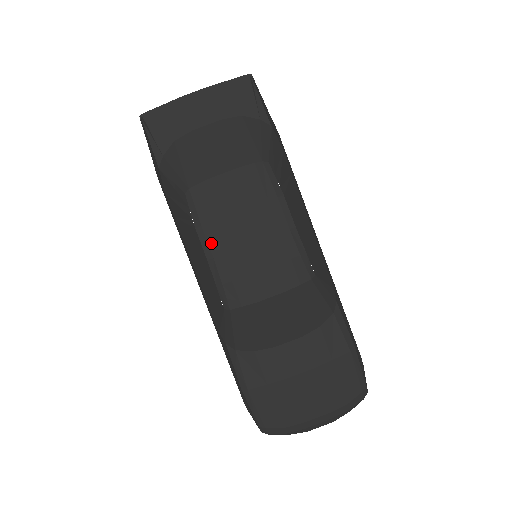
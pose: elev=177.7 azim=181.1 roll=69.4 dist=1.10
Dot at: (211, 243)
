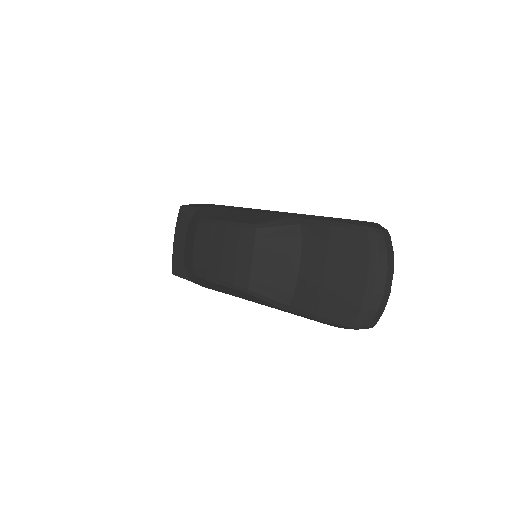
Dot at: (214, 276)
